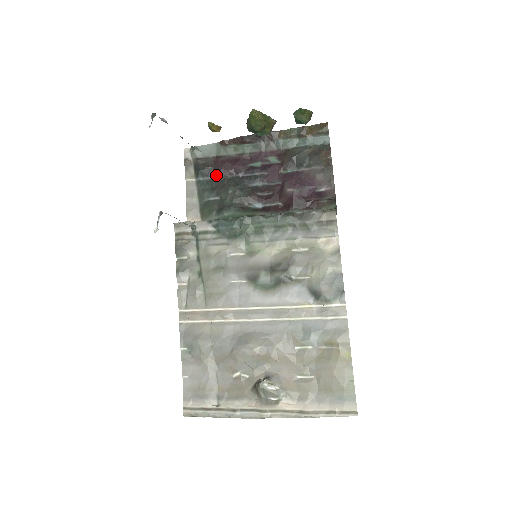
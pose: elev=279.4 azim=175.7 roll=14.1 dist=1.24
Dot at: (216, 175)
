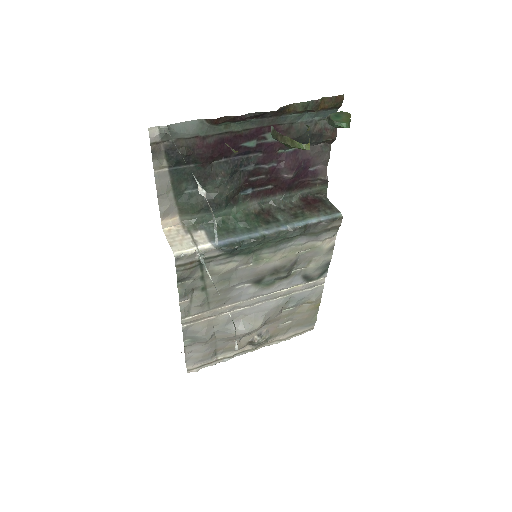
Dot at: (199, 162)
